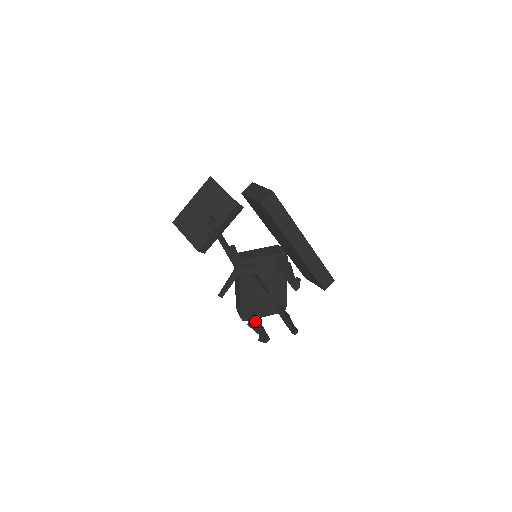
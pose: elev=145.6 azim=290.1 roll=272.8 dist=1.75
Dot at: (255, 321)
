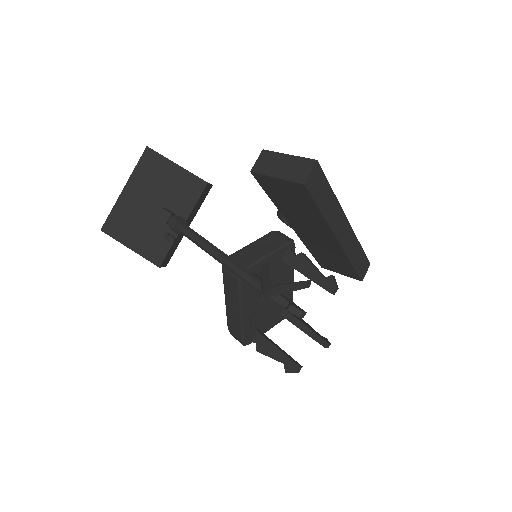
Dot at: (268, 344)
